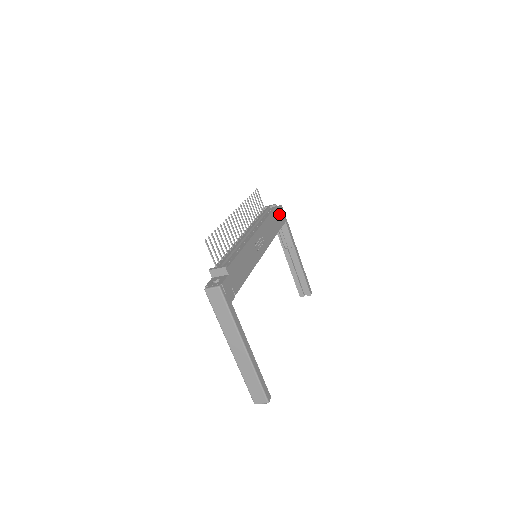
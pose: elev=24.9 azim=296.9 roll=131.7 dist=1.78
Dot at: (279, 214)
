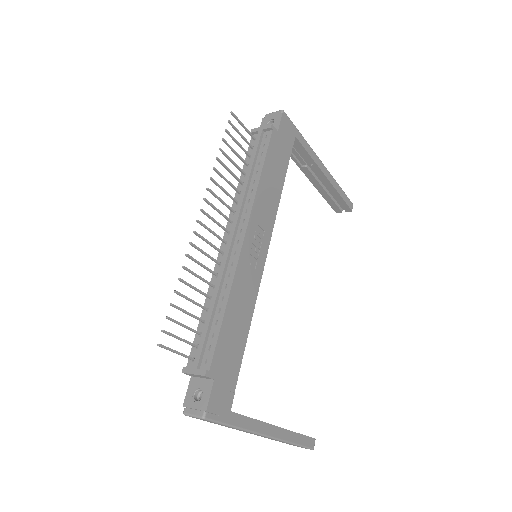
Dot at: (281, 137)
